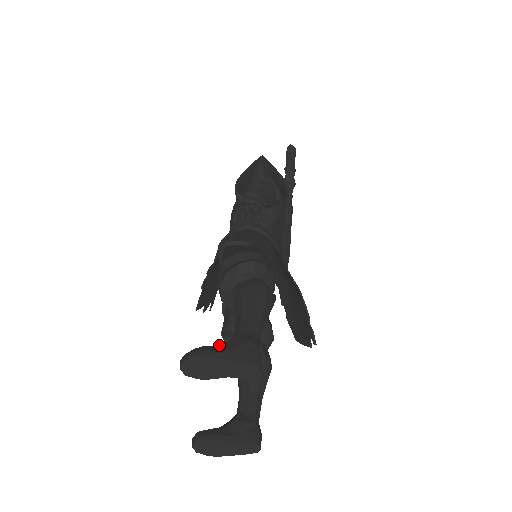
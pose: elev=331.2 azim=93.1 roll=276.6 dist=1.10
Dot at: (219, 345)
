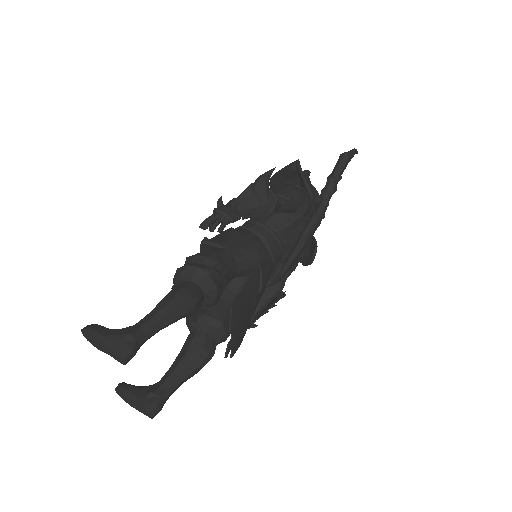
Dot at: occluded
